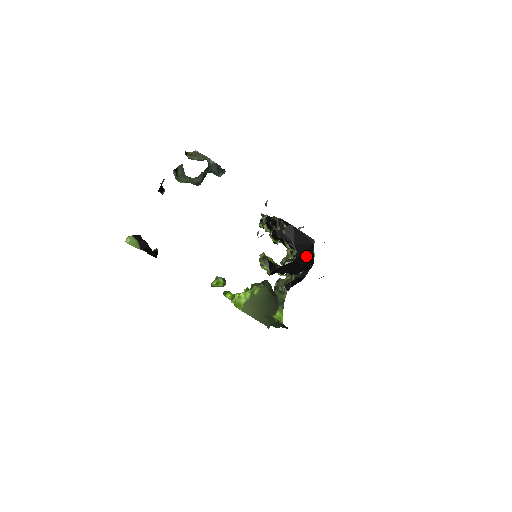
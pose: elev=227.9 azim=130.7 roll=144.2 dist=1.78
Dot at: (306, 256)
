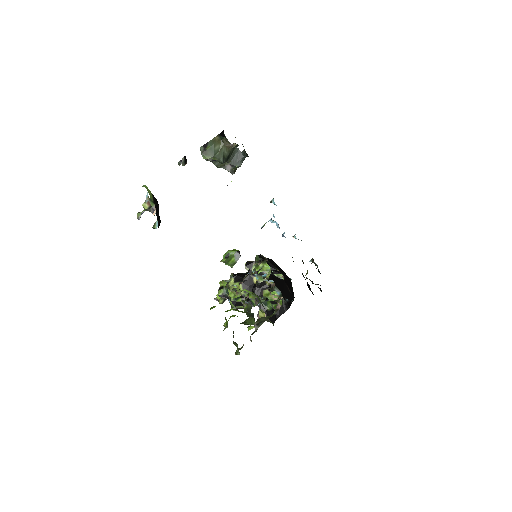
Dot at: (289, 285)
